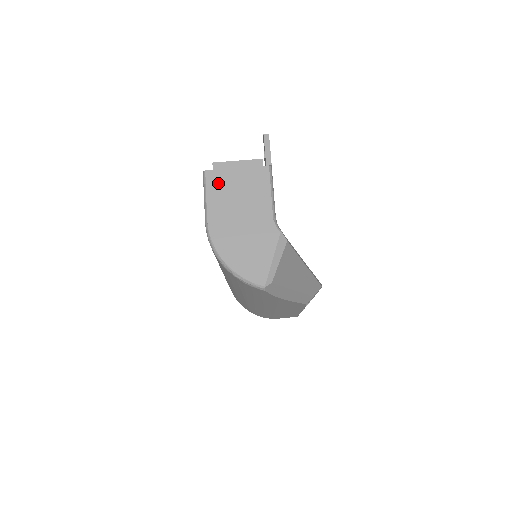
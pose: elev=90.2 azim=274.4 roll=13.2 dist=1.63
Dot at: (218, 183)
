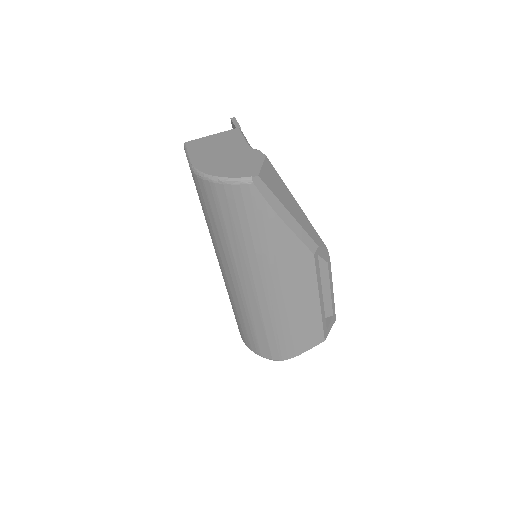
Dot at: (197, 144)
